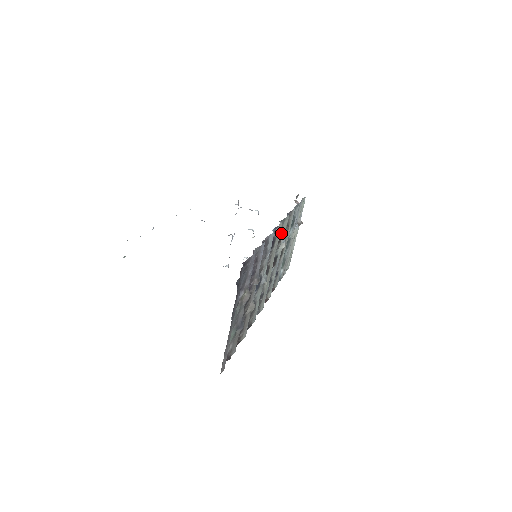
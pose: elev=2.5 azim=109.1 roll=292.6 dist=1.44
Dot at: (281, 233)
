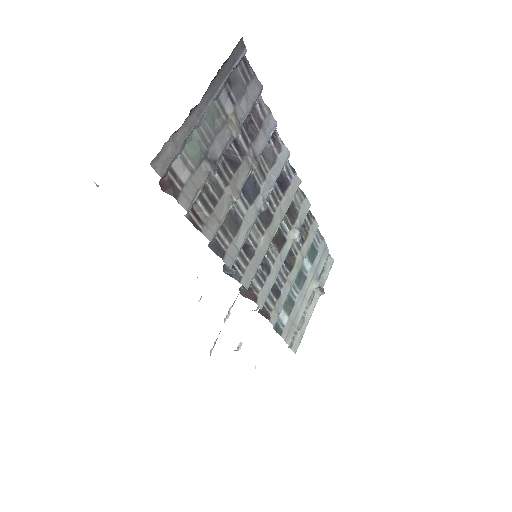
Dot at: (296, 211)
